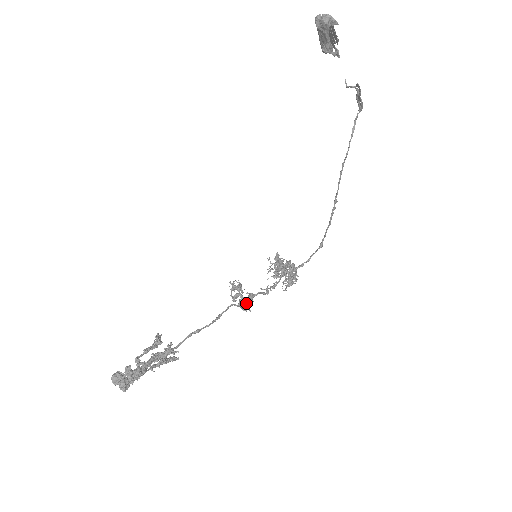
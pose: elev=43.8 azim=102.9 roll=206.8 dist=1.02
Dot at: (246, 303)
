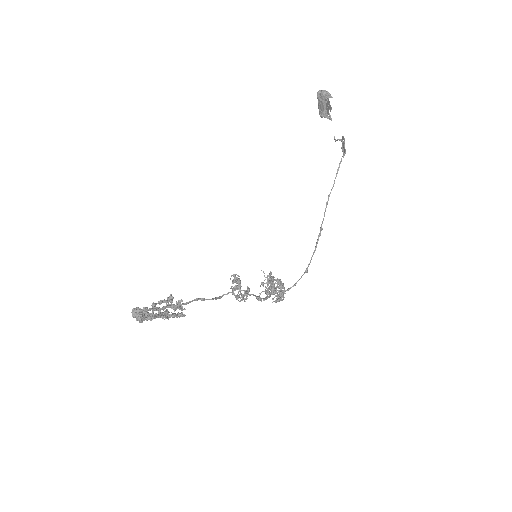
Dot at: occluded
